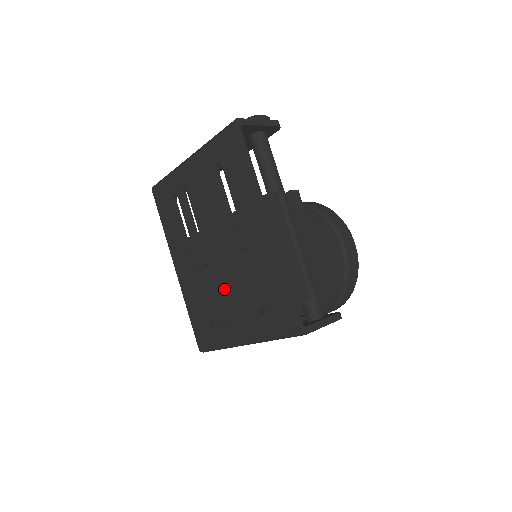
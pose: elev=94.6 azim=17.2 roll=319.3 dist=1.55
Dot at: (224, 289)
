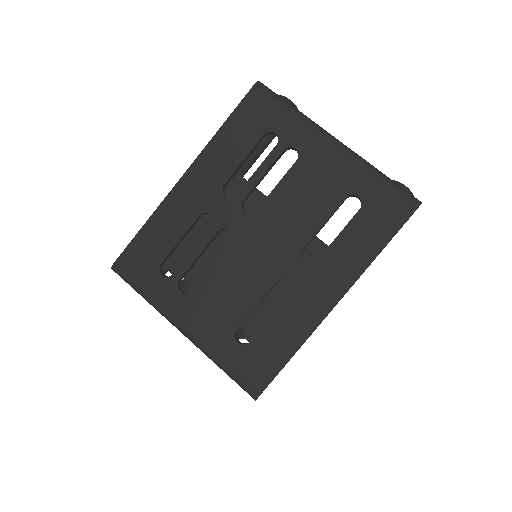
Dot at: (222, 273)
